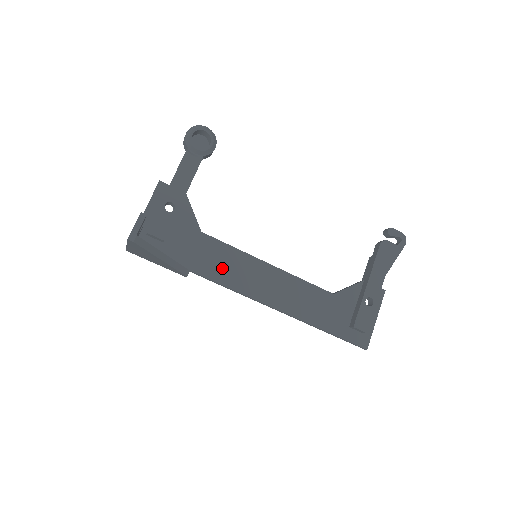
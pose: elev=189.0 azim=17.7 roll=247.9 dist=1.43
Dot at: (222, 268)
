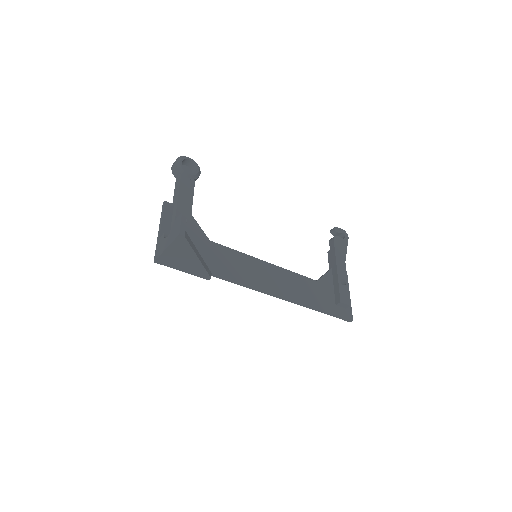
Dot at: (235, 268)
